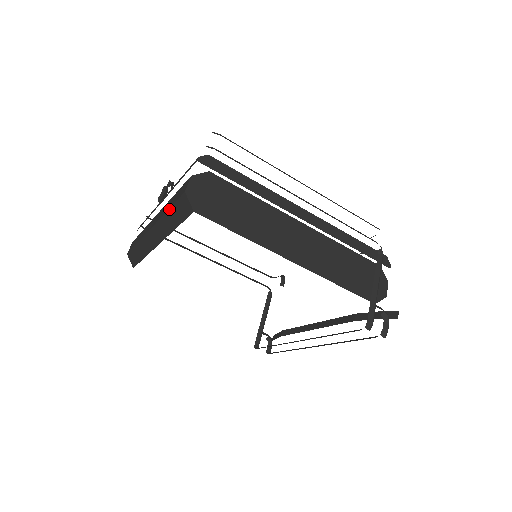
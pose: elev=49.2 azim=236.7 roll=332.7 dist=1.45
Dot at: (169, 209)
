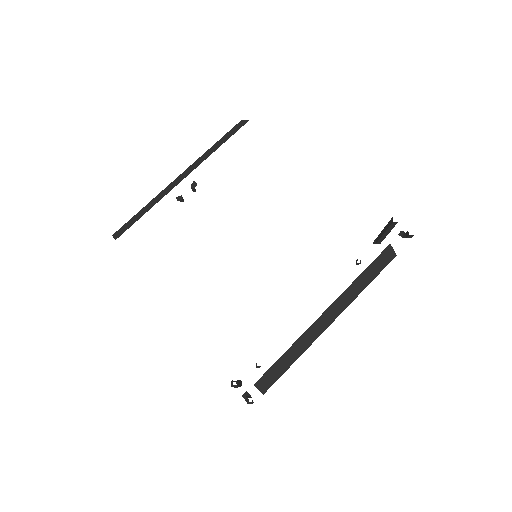
Dot at: (217, 142)
